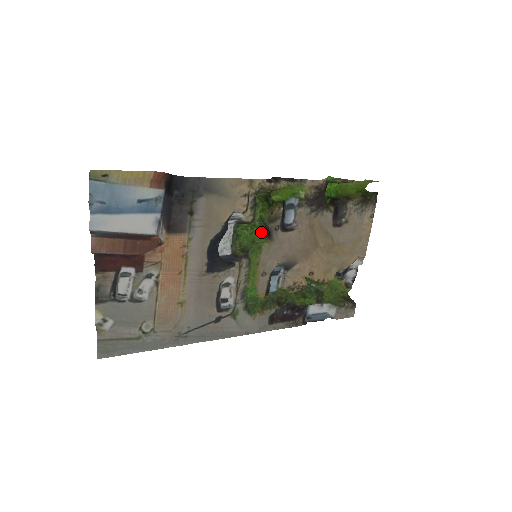
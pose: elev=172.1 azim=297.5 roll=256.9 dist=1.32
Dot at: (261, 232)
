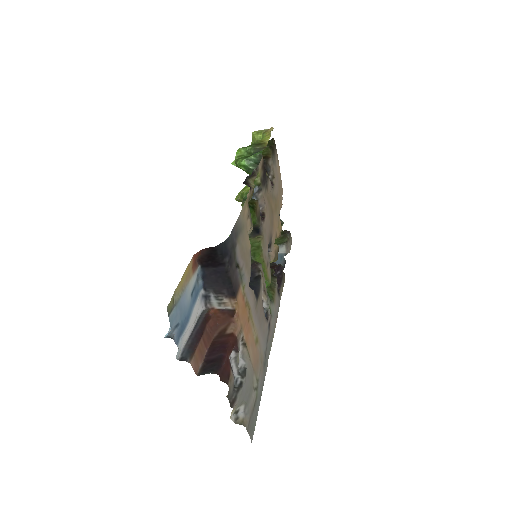
Dot at: occluded
